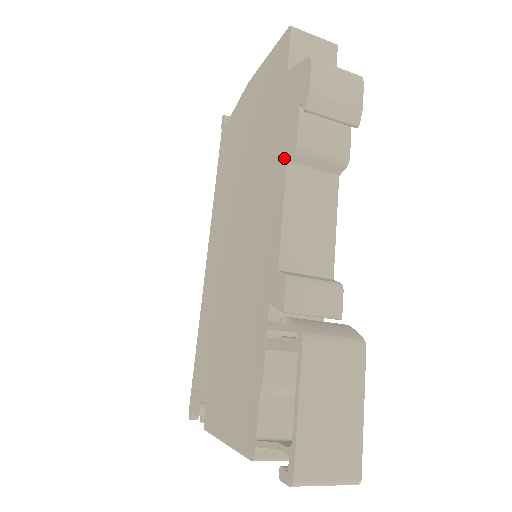
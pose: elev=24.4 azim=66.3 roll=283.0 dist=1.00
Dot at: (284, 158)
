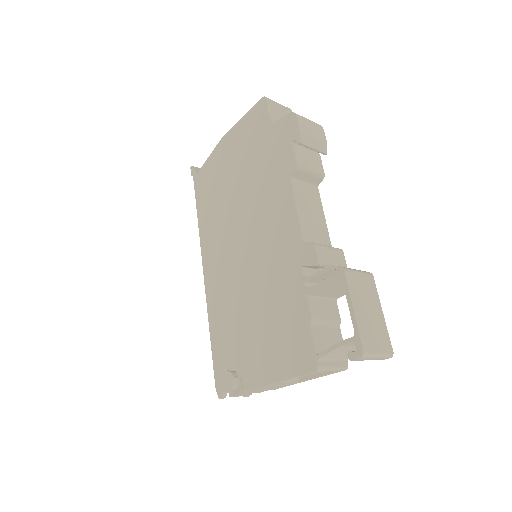
Dot at: (286, 175)
